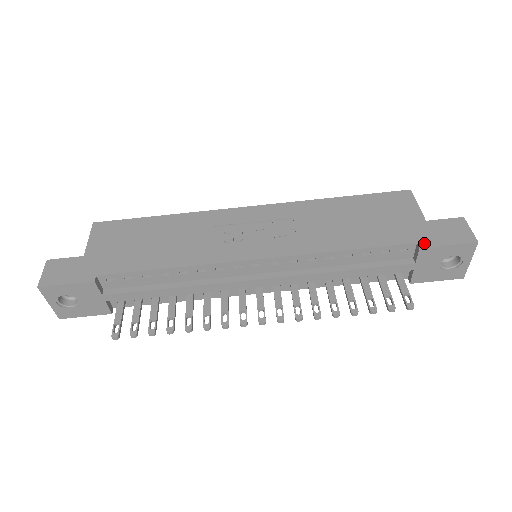
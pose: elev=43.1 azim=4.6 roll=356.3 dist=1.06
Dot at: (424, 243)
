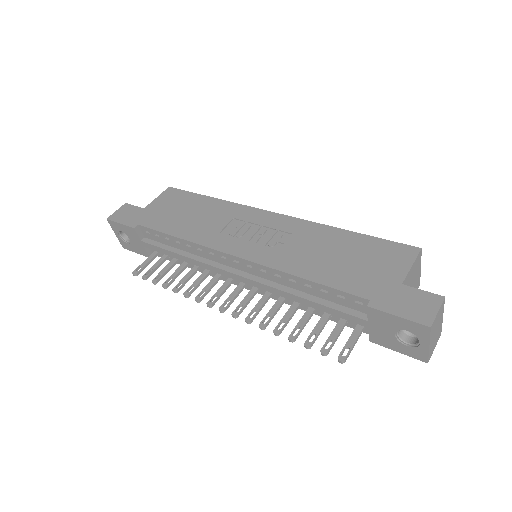
Dot at: (376, 303)
